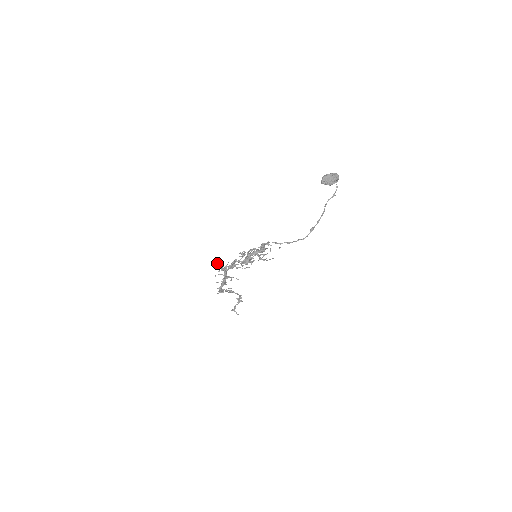
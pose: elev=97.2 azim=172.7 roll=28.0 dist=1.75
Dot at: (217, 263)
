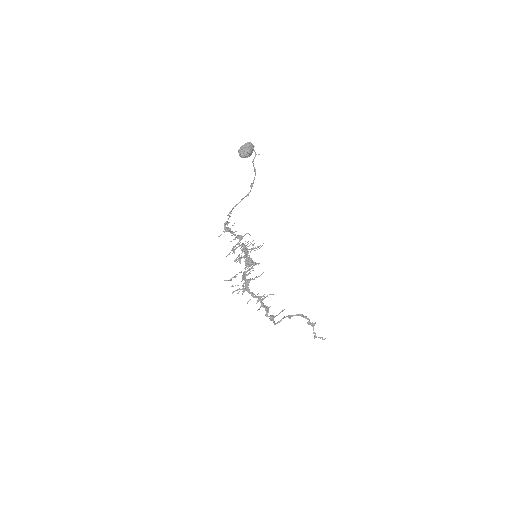
Dot at: occluded
